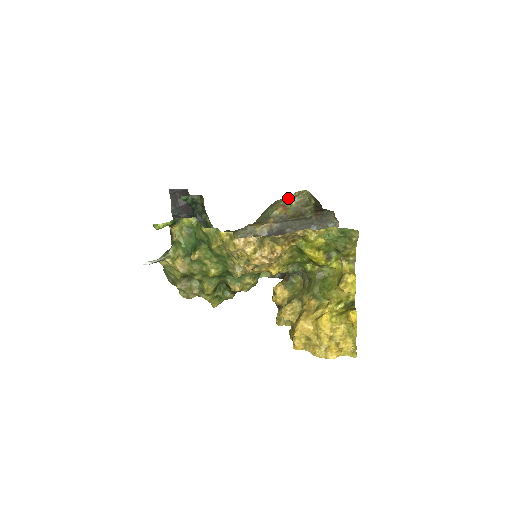
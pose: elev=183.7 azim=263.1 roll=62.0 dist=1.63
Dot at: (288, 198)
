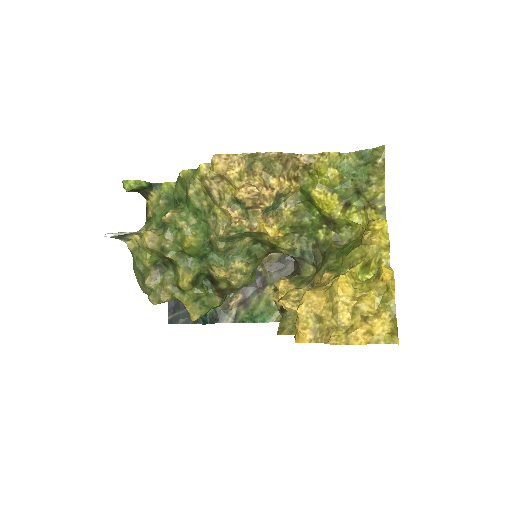
Dot at: occluded
